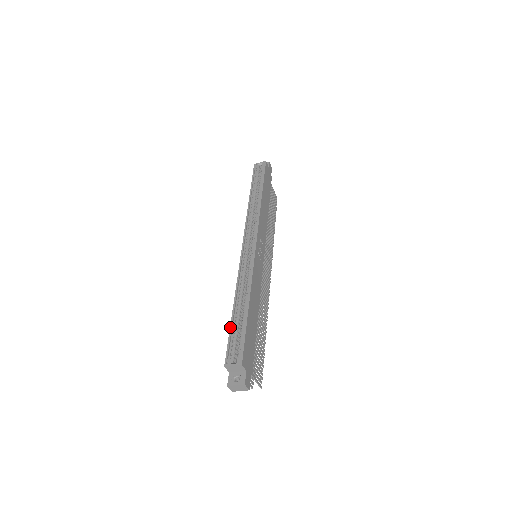
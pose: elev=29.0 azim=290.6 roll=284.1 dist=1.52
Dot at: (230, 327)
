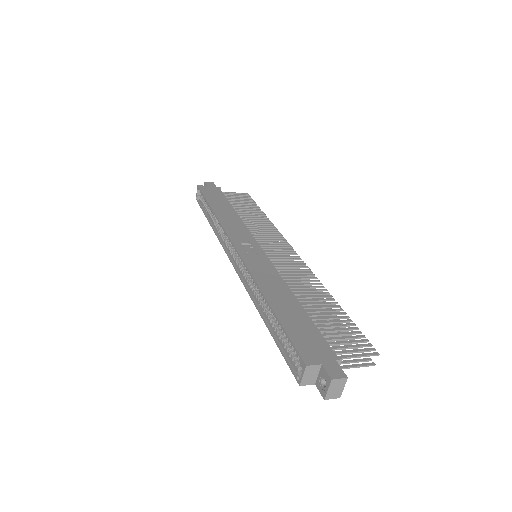
Dot at: occluded
